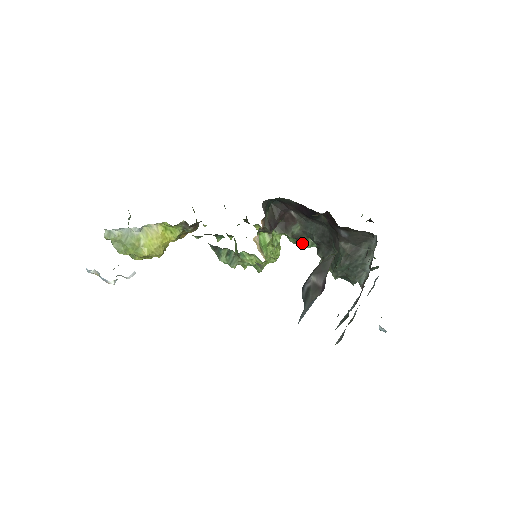
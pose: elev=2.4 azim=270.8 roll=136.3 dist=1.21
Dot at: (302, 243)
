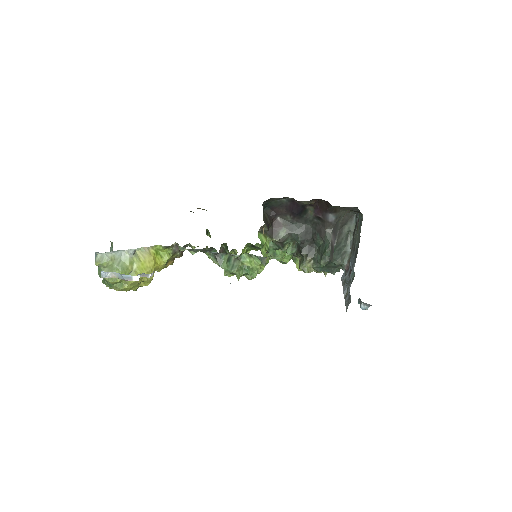
Dot at: (286, 248)
